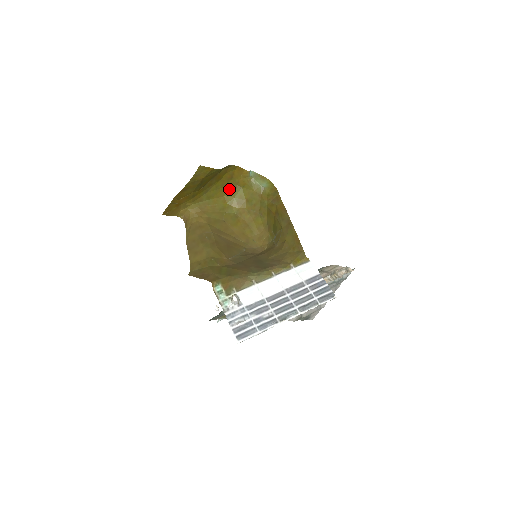
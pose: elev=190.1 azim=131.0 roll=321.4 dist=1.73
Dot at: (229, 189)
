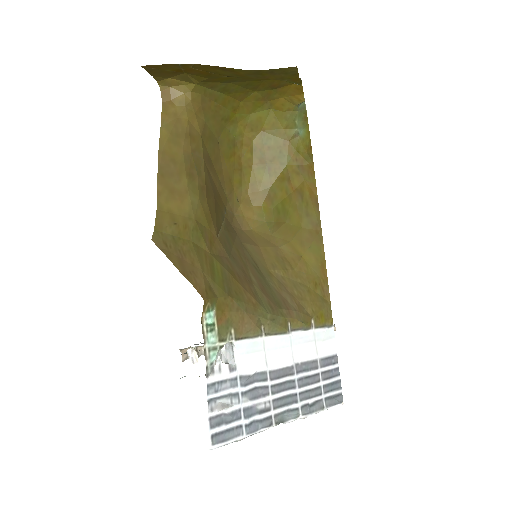
Dot at: (255, 97)
